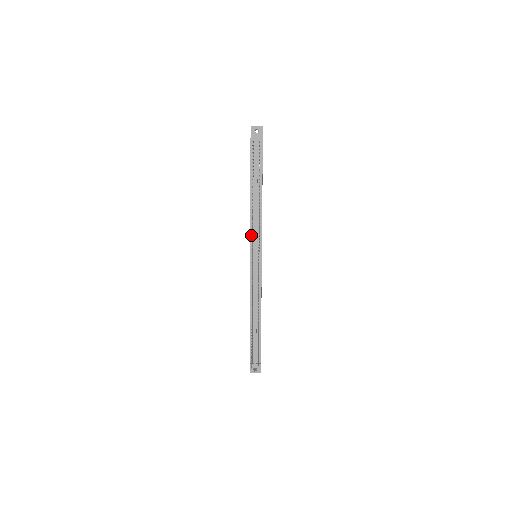
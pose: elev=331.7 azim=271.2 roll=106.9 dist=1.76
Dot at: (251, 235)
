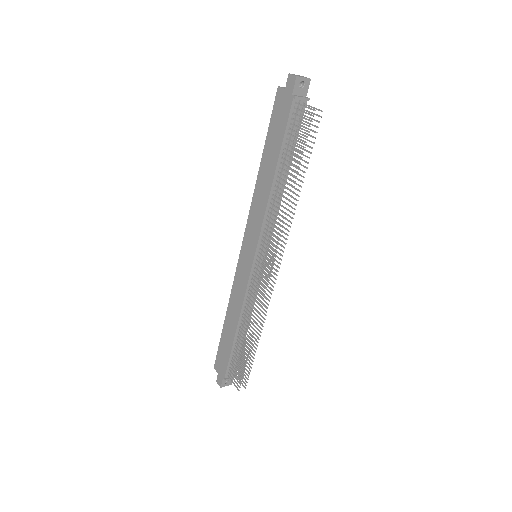
Dot at: (261, 233)
